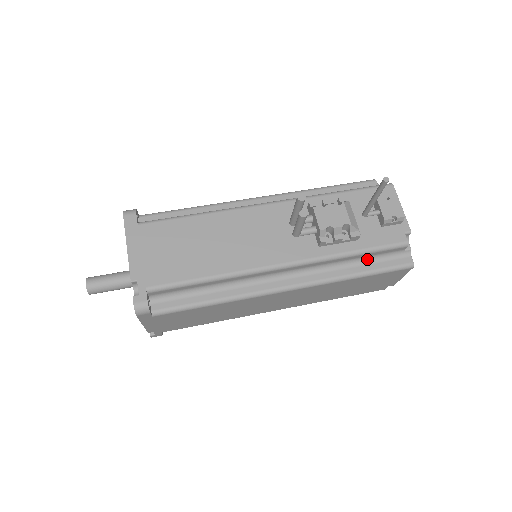
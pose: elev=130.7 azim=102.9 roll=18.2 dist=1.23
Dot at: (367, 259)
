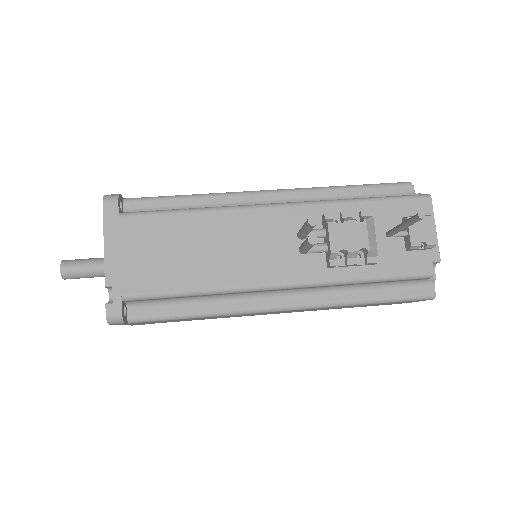
Dot at: (382, 284)
